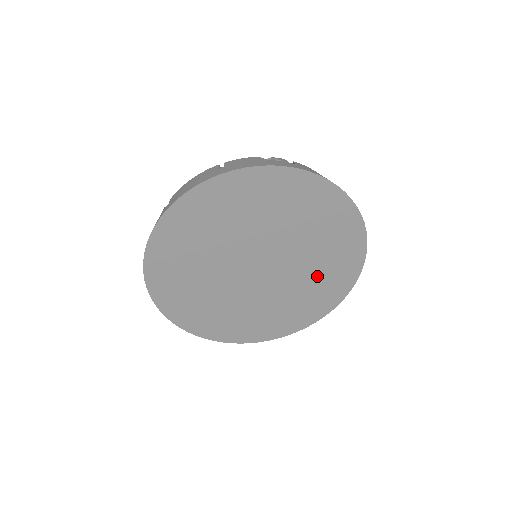
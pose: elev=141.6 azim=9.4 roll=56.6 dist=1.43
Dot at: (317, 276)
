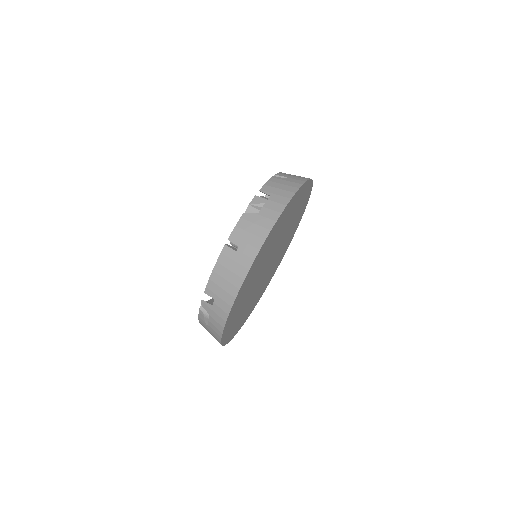
Dot at: (292, 228)
